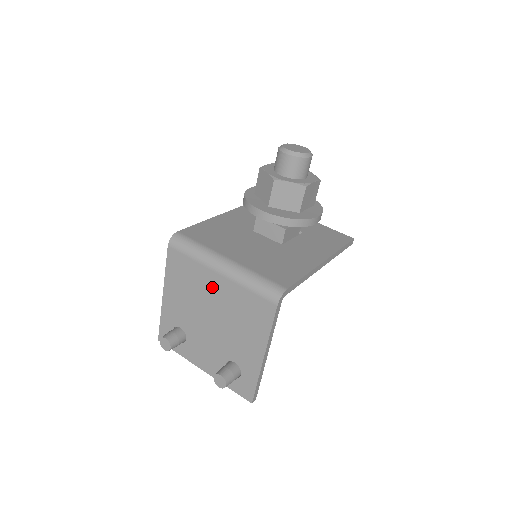
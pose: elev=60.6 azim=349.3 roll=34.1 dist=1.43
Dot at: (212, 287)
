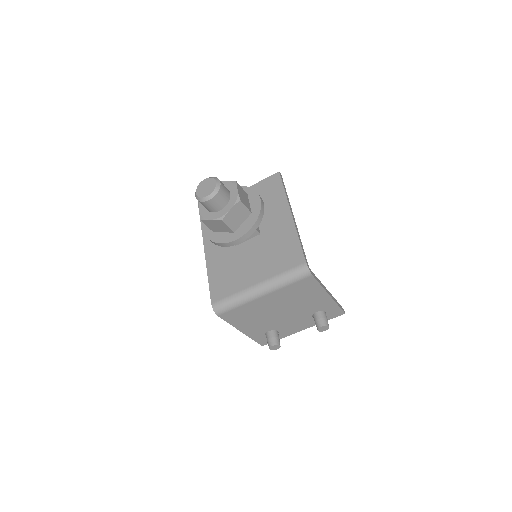
Dot at: (266, 304)
